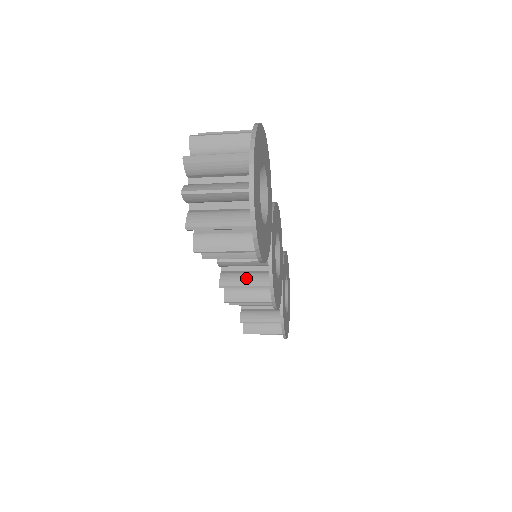
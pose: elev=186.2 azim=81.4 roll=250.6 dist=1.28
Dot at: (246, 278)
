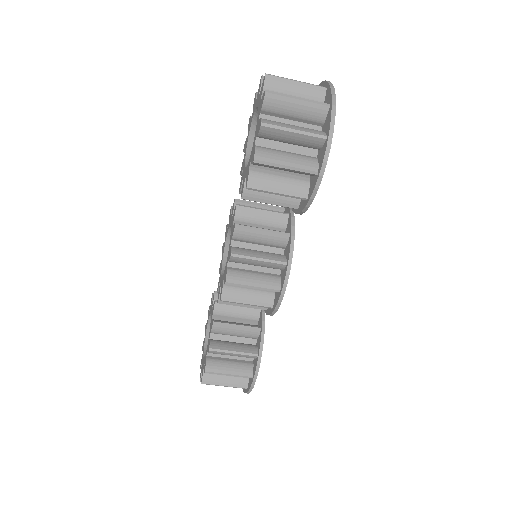
Dot at: (260, 253)
